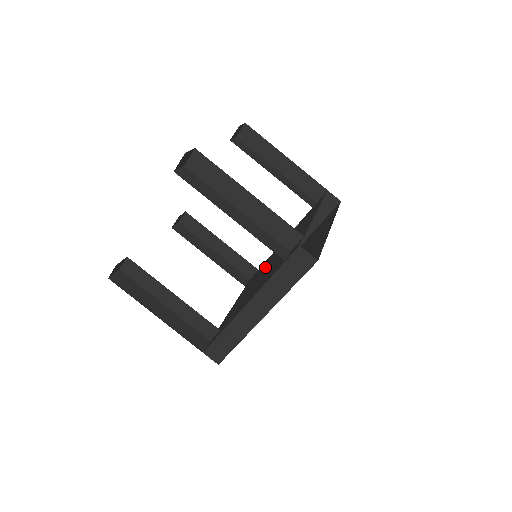
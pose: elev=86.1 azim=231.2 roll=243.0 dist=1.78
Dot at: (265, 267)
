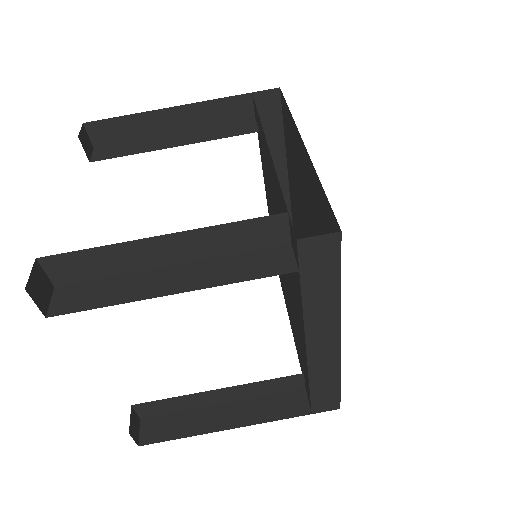
Dot at: occluded
